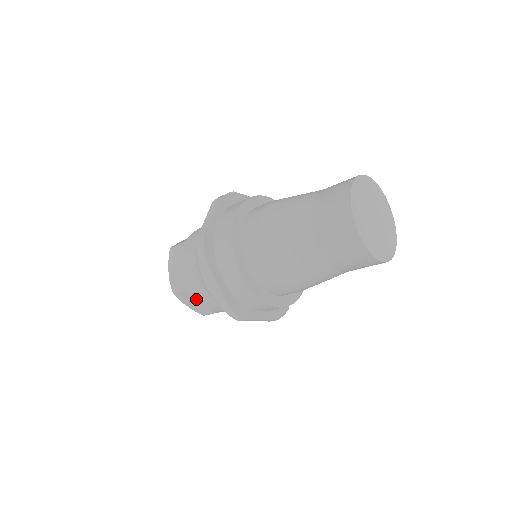
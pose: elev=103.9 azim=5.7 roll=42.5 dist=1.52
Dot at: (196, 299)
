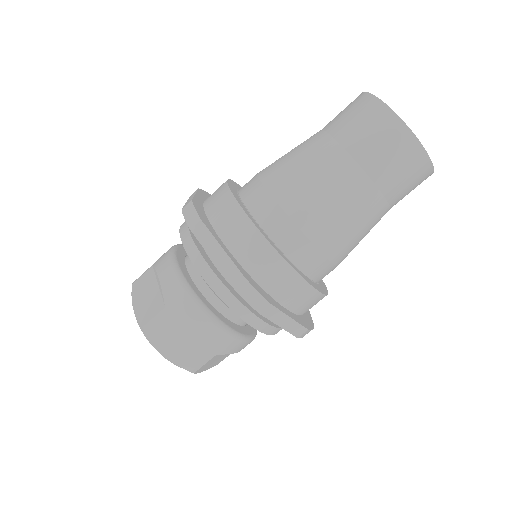
Dot at: (181, 331)
